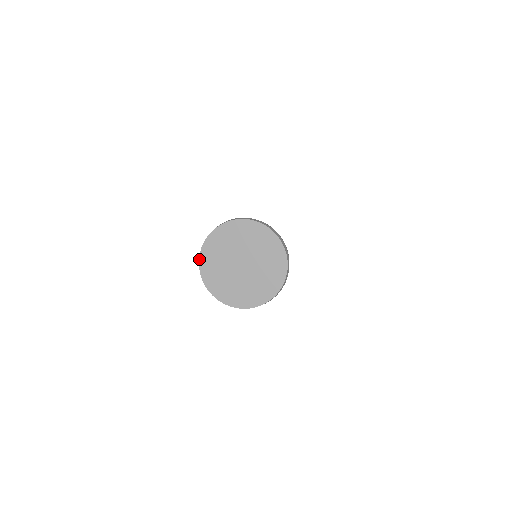
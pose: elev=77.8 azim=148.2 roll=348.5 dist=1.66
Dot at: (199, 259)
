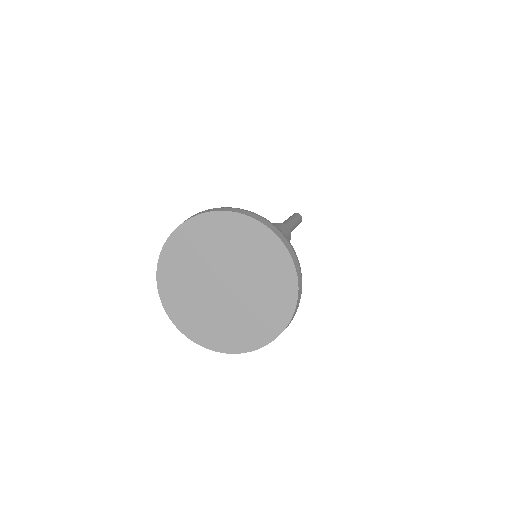
Dot at: (156, 272)
